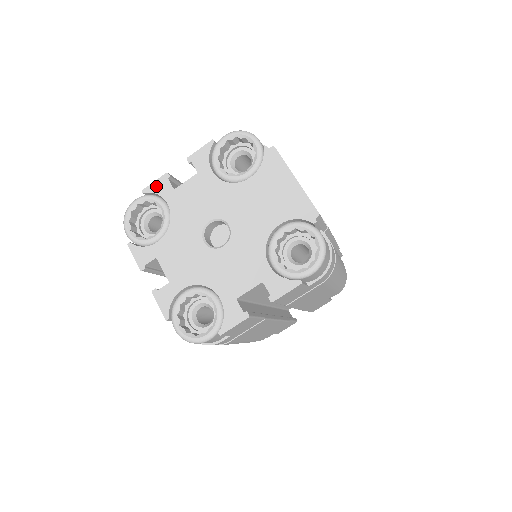
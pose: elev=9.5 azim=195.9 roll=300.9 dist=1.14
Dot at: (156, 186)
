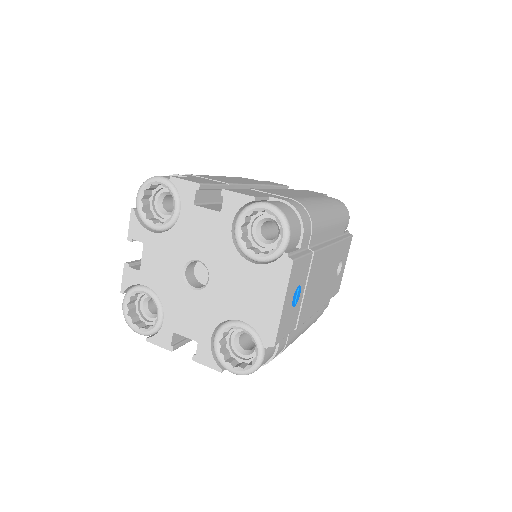
Dot at: (183, 186)
